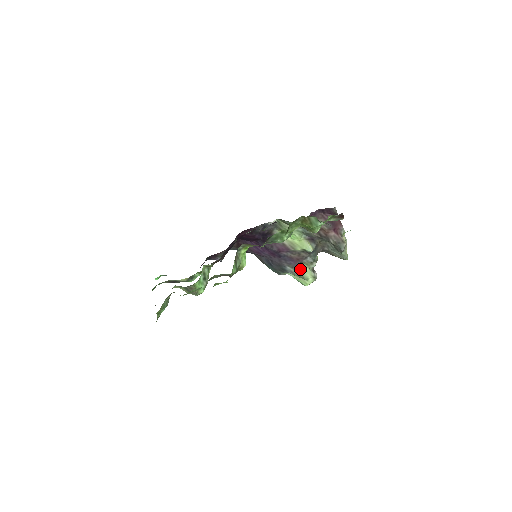
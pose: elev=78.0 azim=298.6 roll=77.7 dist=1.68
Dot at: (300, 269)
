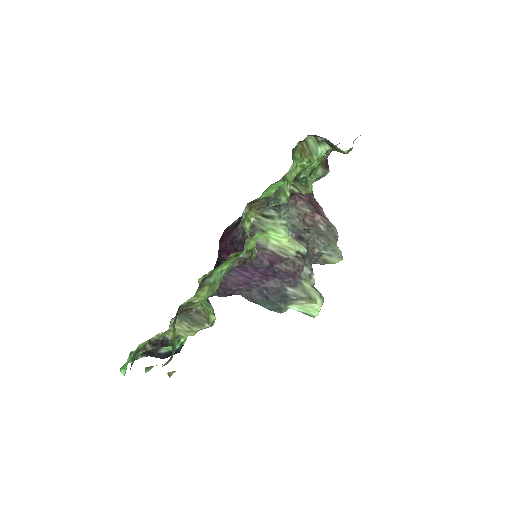
Dot at: (302, 288)
